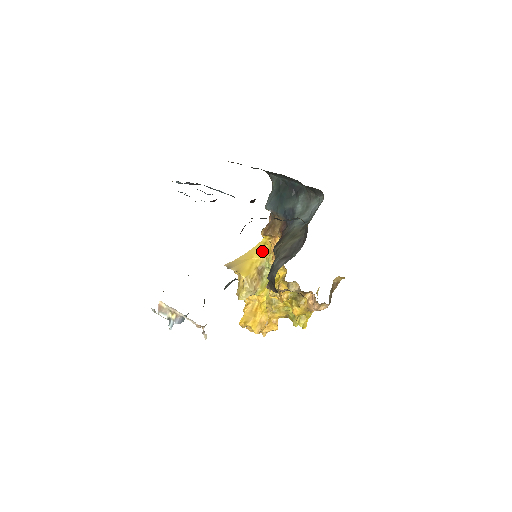
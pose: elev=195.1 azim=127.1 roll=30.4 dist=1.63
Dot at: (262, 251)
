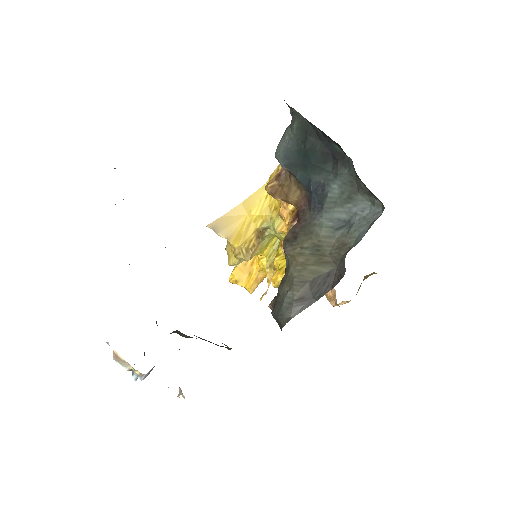
Dot at: (265, 204)
